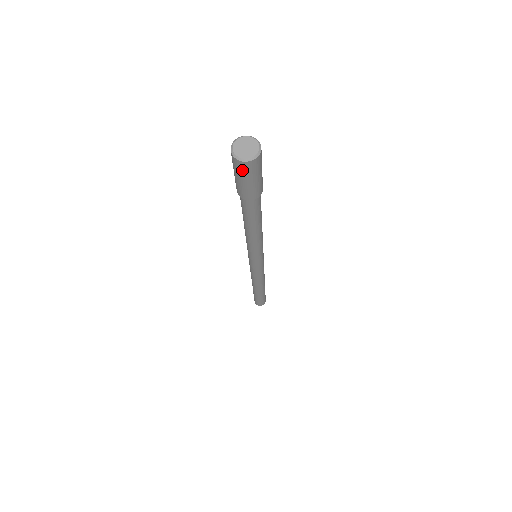
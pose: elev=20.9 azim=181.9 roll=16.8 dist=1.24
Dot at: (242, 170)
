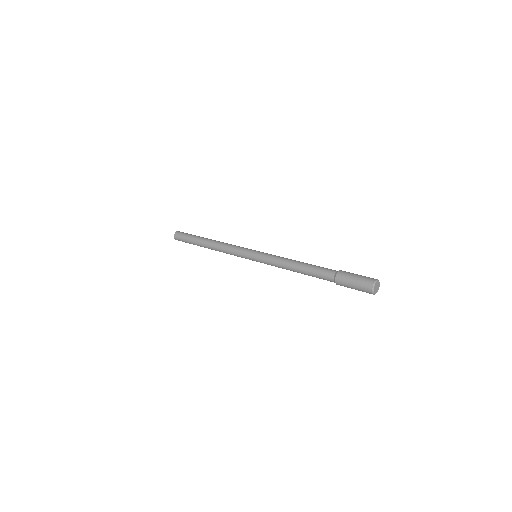
Dot at: occluded
